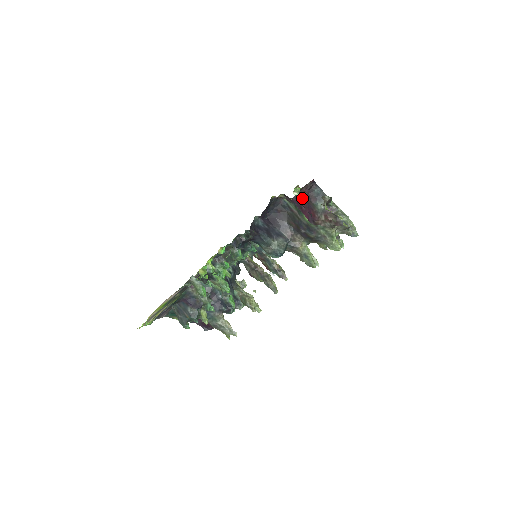
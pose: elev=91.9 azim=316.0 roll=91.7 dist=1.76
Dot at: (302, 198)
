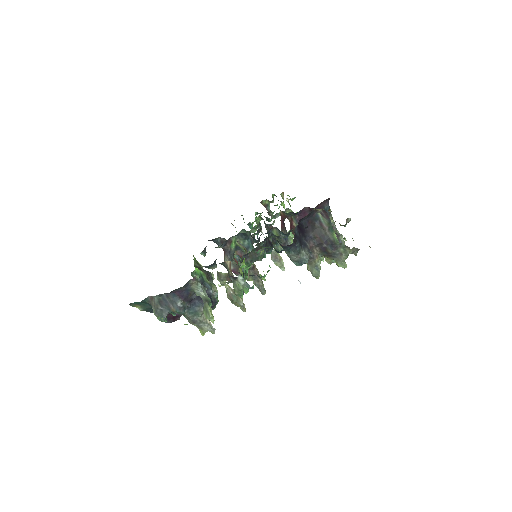
Dot at: occluded
